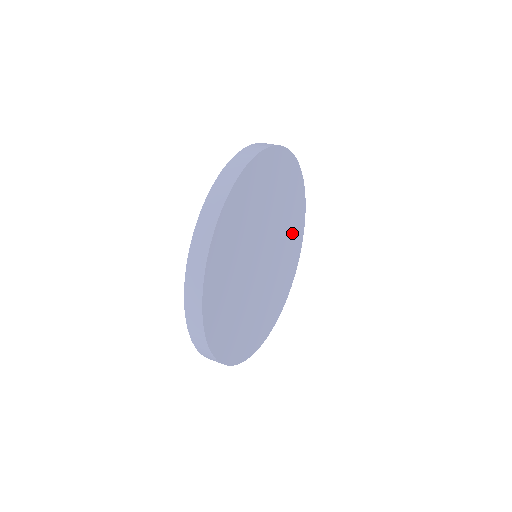
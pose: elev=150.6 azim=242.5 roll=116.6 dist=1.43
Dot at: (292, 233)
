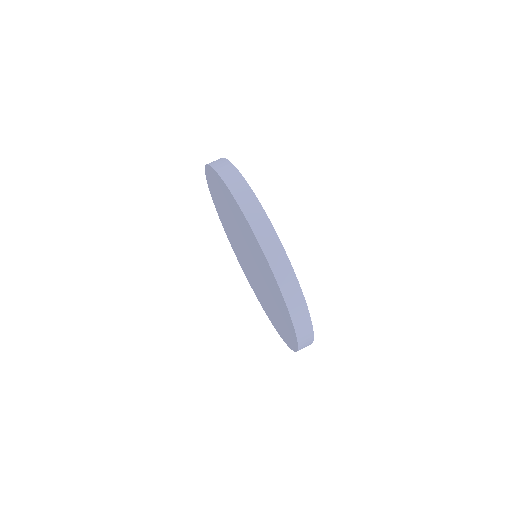
Dot at: occluded
